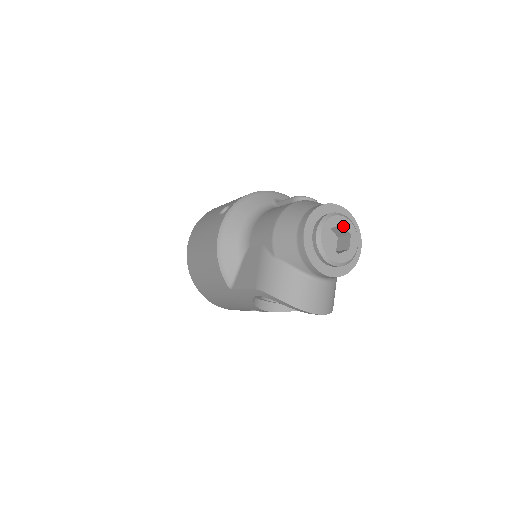
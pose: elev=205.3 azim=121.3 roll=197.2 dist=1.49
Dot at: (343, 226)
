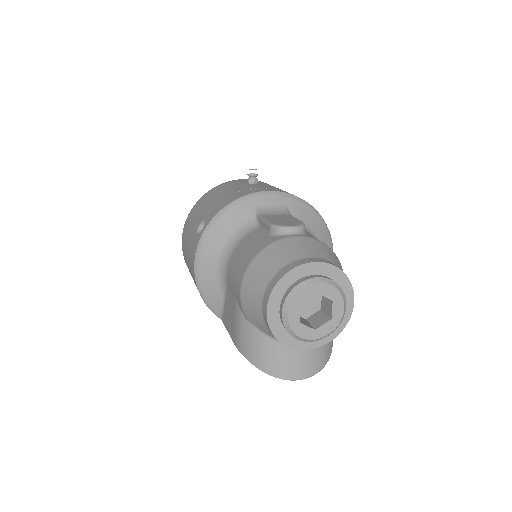
Dot at: (320, 294)
